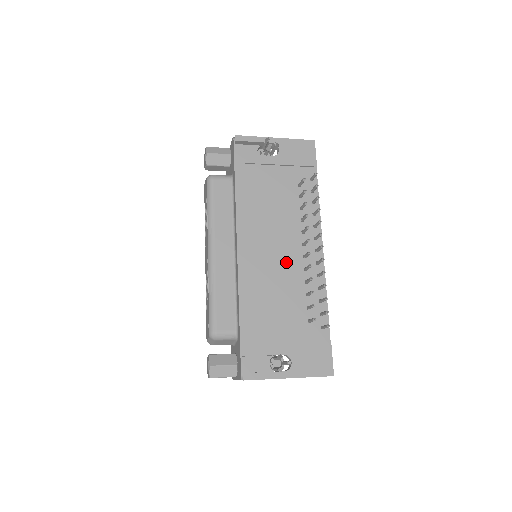
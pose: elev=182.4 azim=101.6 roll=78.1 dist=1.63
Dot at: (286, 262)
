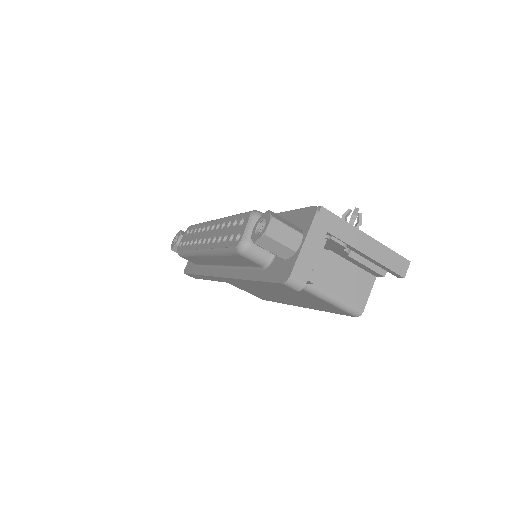
Dot at: occluded
